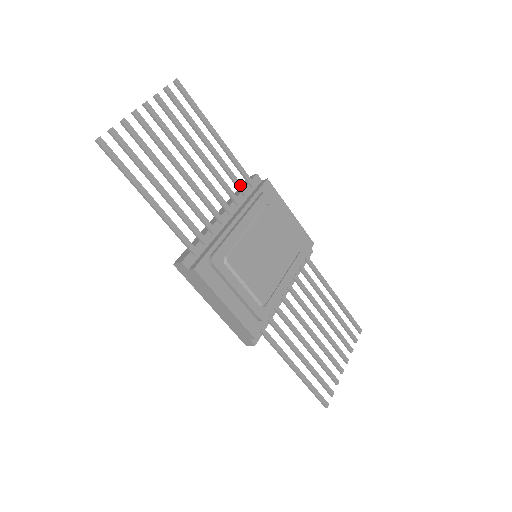
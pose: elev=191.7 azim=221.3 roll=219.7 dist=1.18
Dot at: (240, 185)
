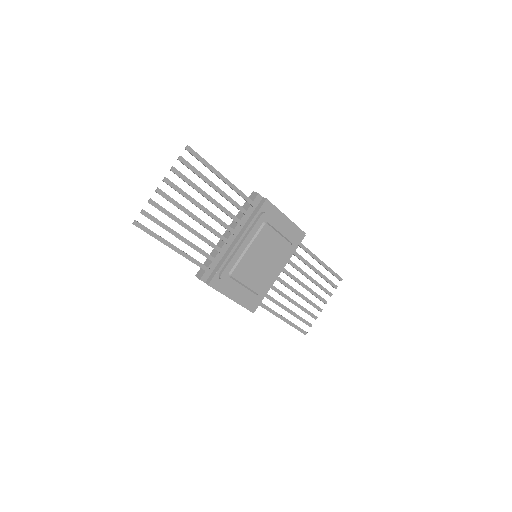
Dot at: (243, 210)
